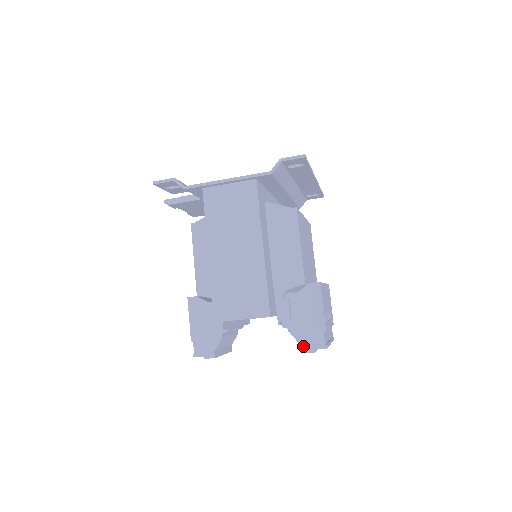
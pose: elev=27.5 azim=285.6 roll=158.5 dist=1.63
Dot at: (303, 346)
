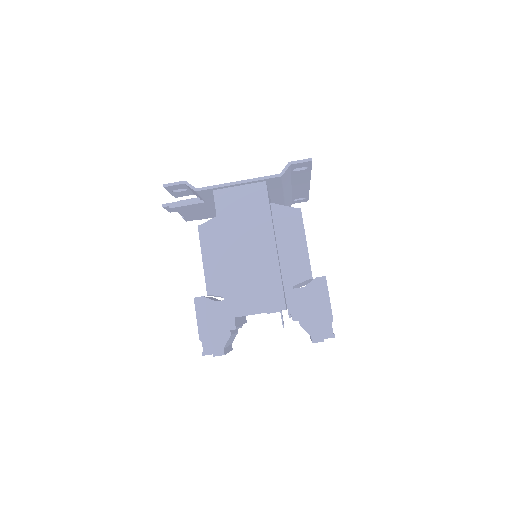
Dot at: (313, 336)
